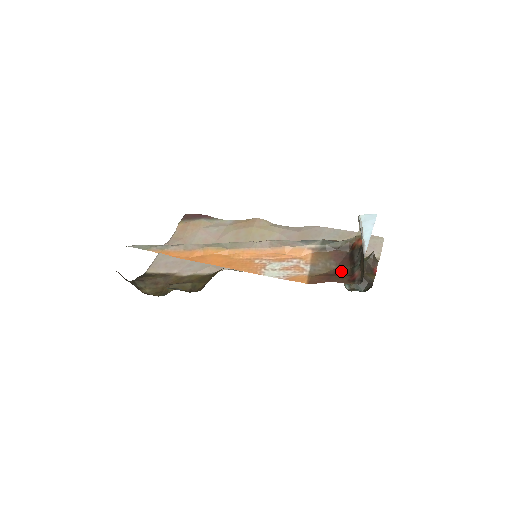
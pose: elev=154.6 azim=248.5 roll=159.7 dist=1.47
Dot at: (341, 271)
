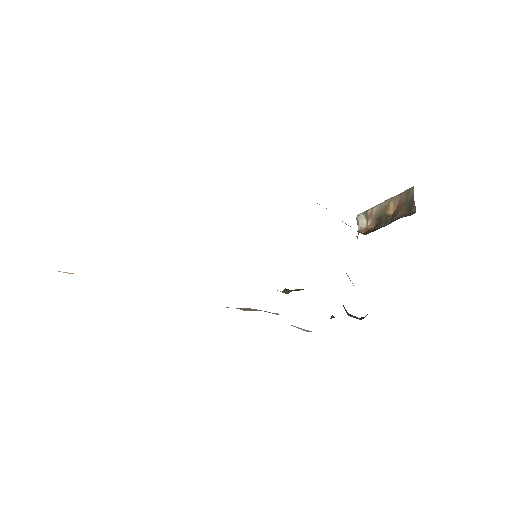
Dot at: occluded
